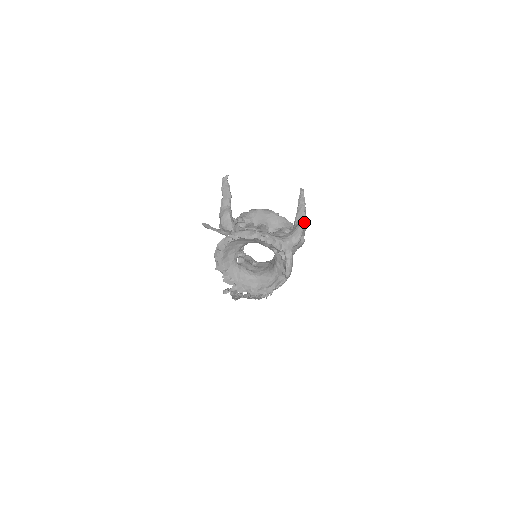
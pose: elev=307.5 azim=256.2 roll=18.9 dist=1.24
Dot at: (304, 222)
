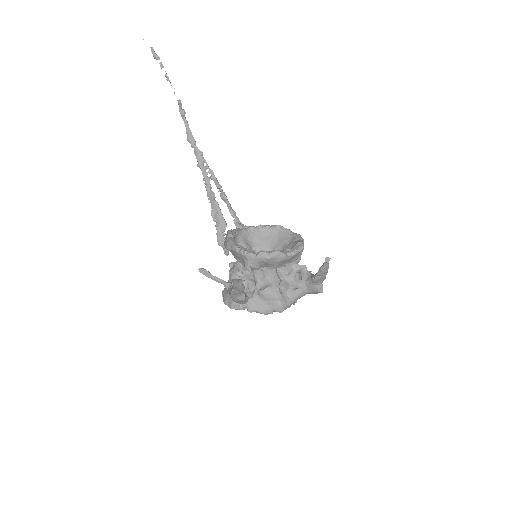
Dot at: (322, 287)
